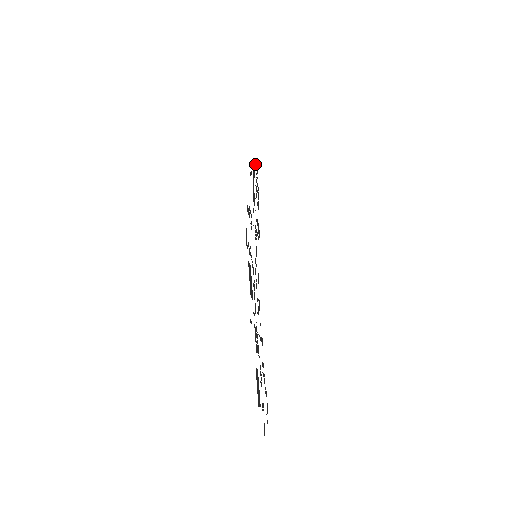
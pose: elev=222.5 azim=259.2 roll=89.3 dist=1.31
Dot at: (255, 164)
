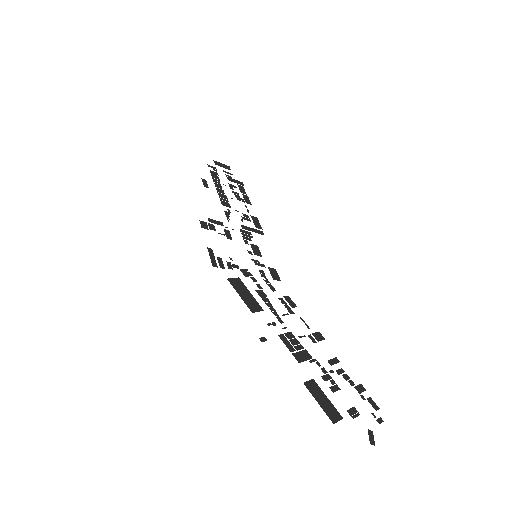
Dot at: (218, 165)
